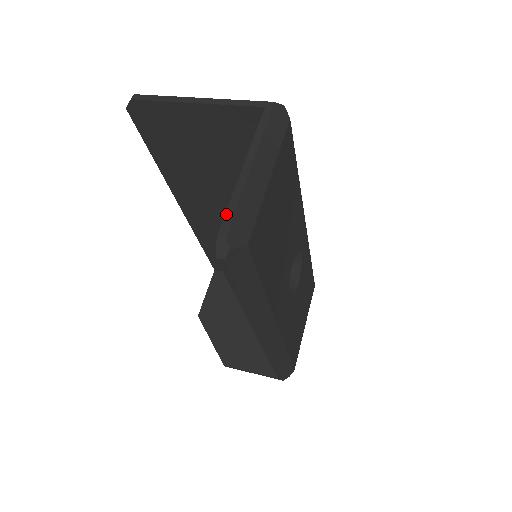
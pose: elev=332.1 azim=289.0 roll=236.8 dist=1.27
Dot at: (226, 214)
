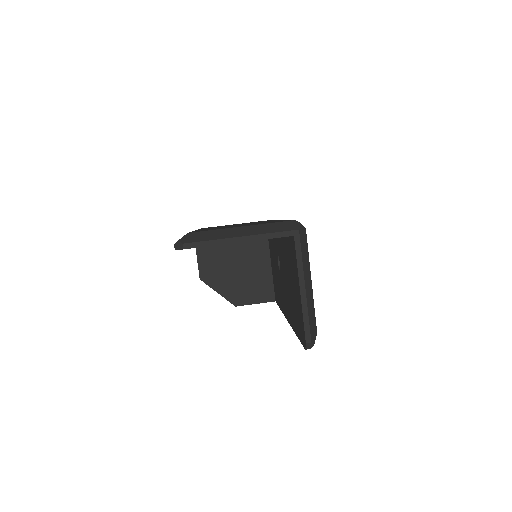
Dot at: (305, 327)
